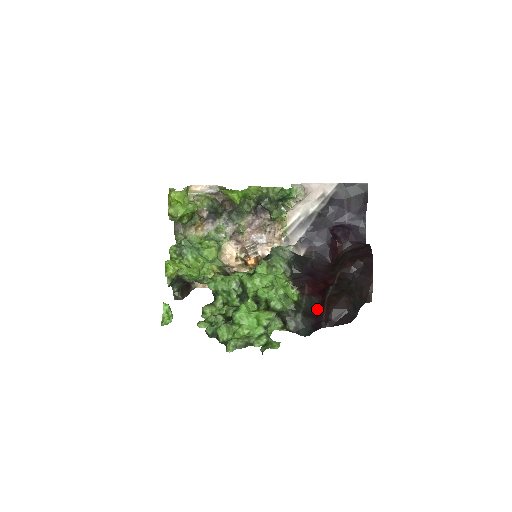
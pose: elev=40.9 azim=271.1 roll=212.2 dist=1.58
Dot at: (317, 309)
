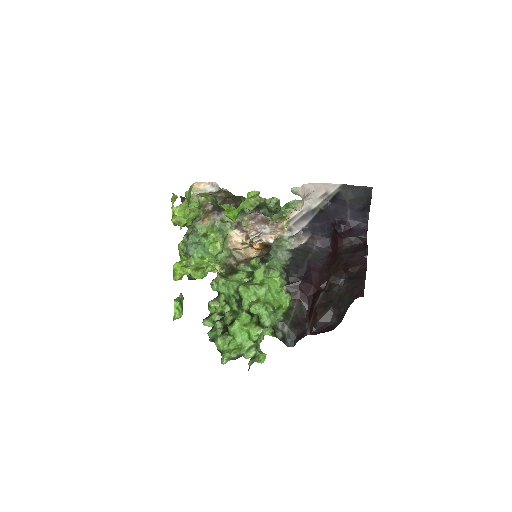
Dot at: (306, 315)
